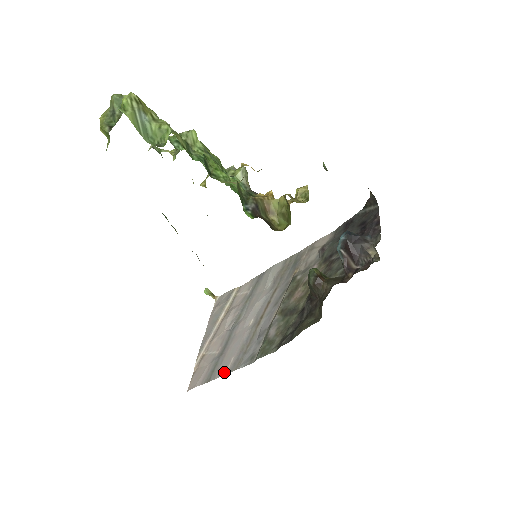
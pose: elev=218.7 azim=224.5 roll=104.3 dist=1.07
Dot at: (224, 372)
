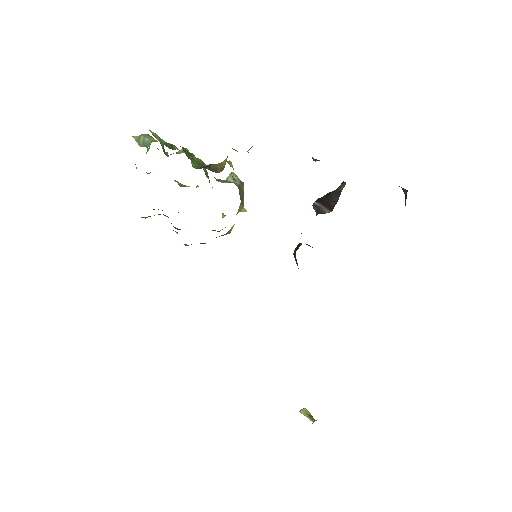
Dot at: occluded
